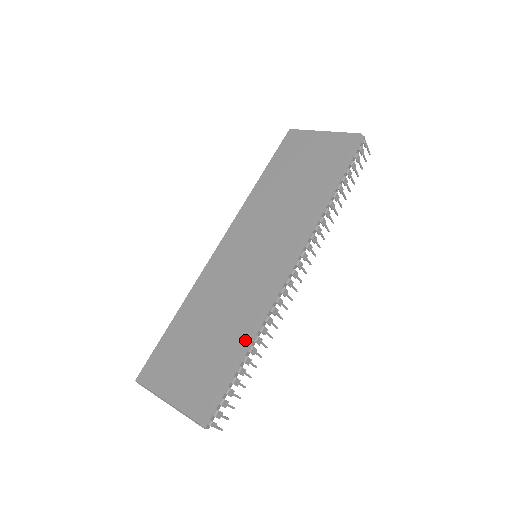
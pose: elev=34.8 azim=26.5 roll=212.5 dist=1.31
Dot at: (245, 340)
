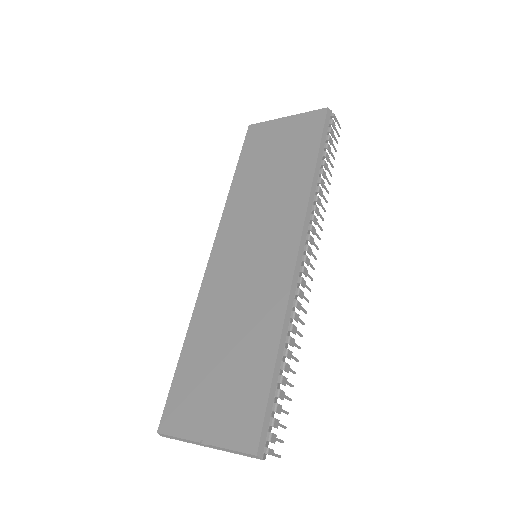
Dot at: (277, 344)
